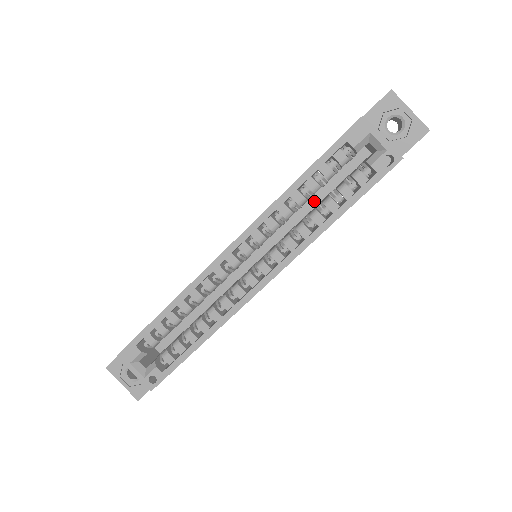
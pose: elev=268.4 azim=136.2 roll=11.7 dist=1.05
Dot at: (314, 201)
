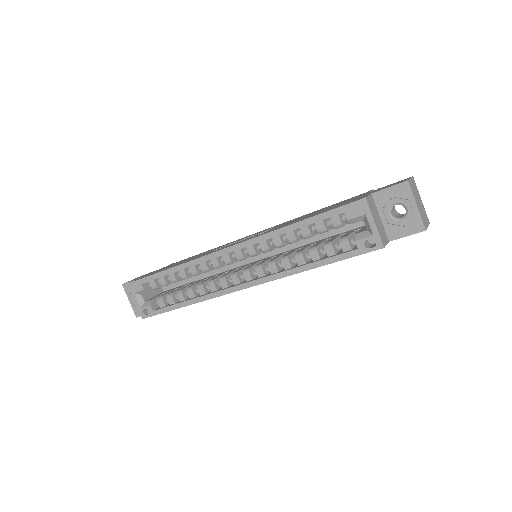
Dot at: (314, 237)
